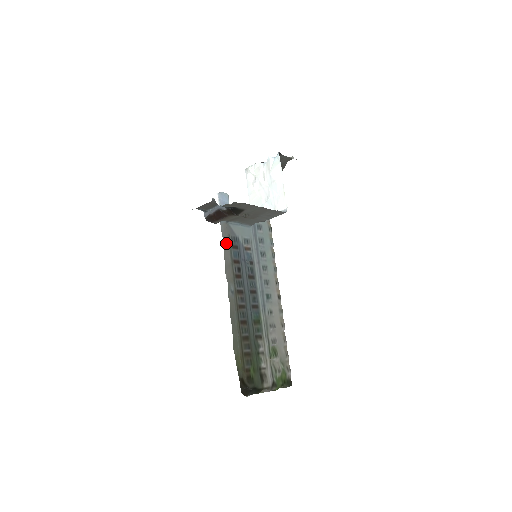
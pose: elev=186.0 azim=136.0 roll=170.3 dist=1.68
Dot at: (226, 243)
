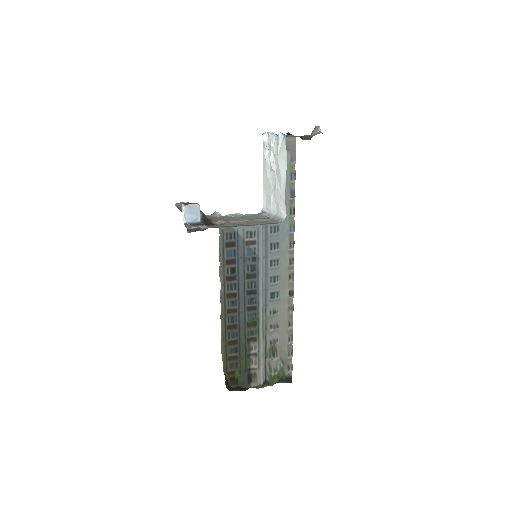
Dot at: (220, 239)
